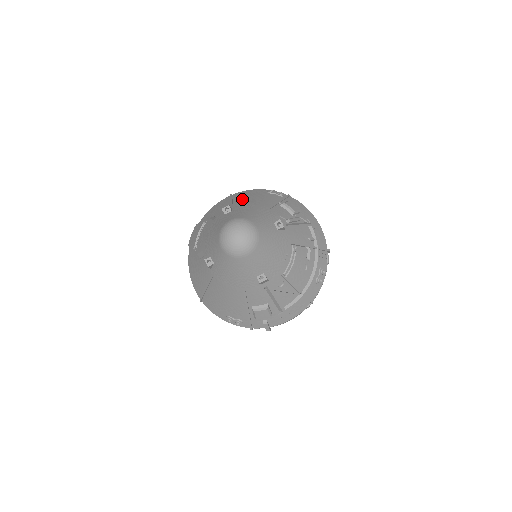
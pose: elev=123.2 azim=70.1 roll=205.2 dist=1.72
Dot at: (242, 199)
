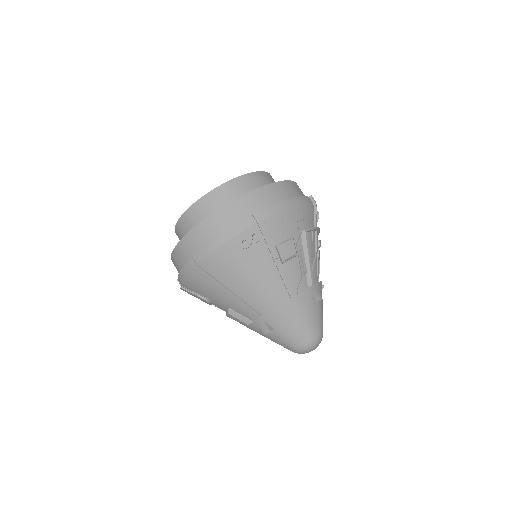
Dot at: (241, 287)
